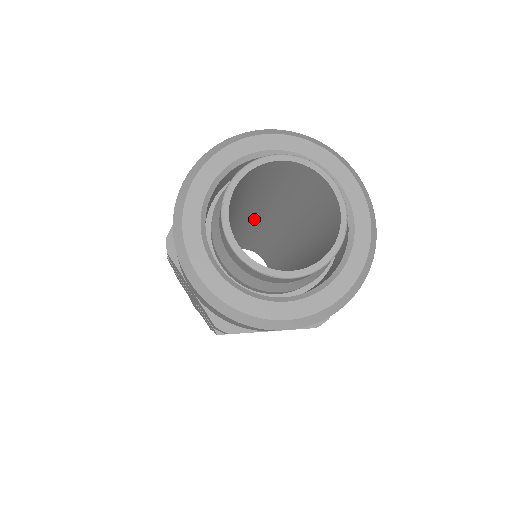
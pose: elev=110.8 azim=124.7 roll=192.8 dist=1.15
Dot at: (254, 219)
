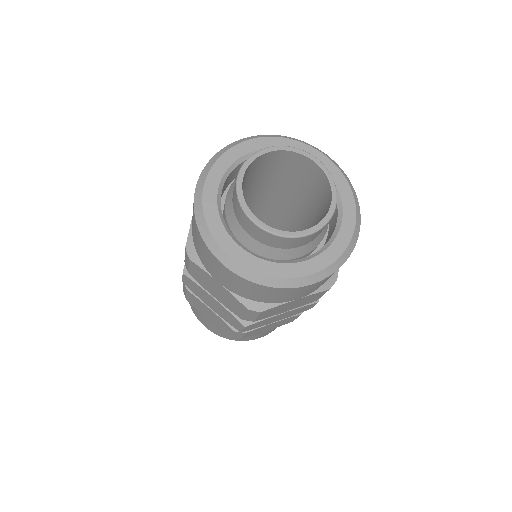
Dot at: occluded
